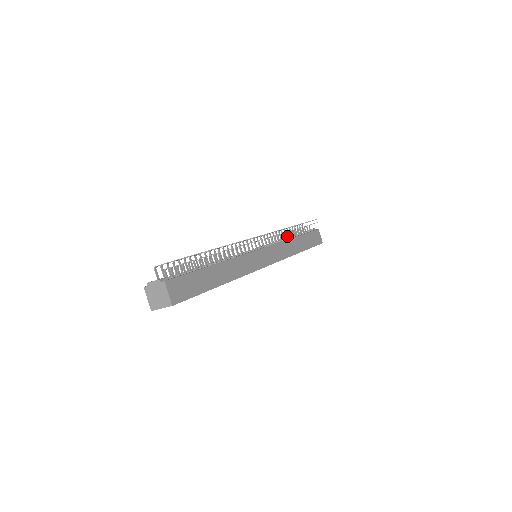
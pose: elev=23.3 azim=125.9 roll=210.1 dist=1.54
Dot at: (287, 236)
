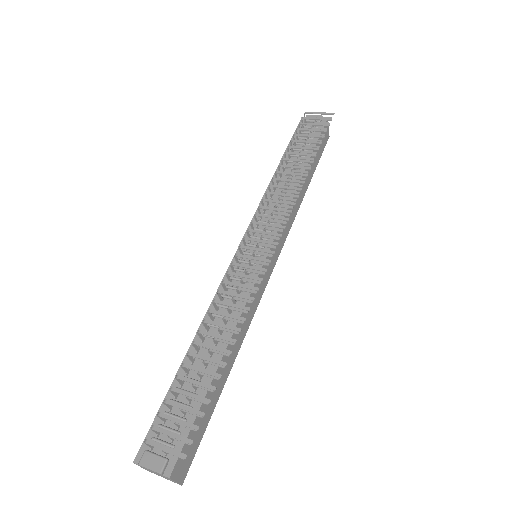
Dot at: occluded
